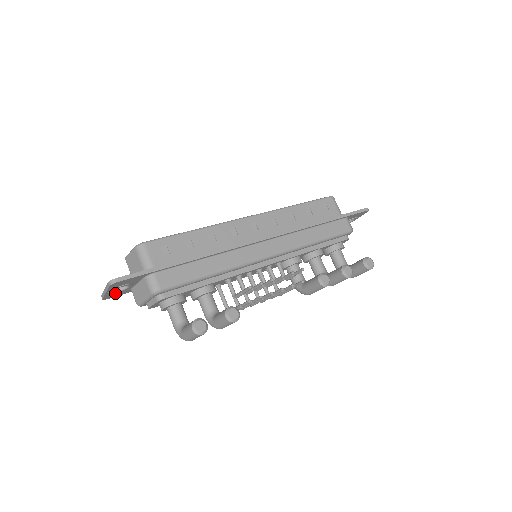
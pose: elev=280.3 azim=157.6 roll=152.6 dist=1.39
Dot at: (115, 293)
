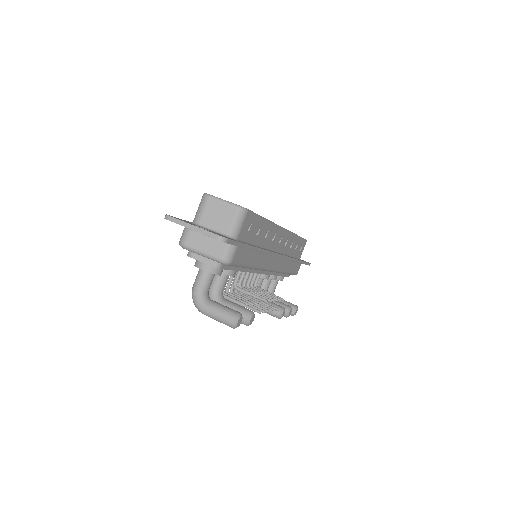
Dot at: occluded
